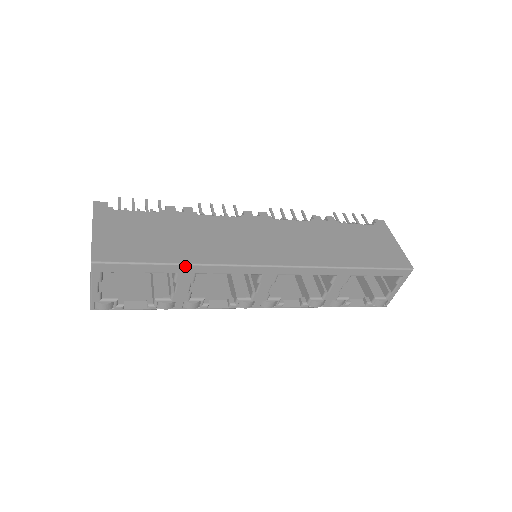
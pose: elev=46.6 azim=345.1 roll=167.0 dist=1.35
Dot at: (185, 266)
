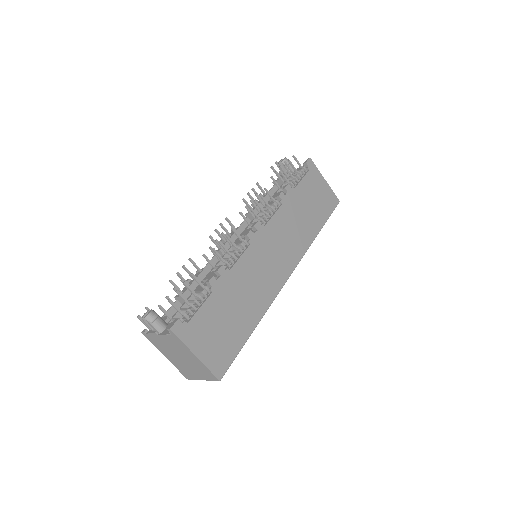
Dot at: (256, 326)
